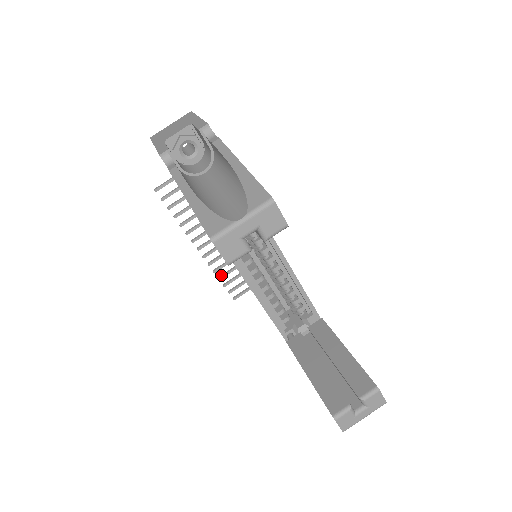
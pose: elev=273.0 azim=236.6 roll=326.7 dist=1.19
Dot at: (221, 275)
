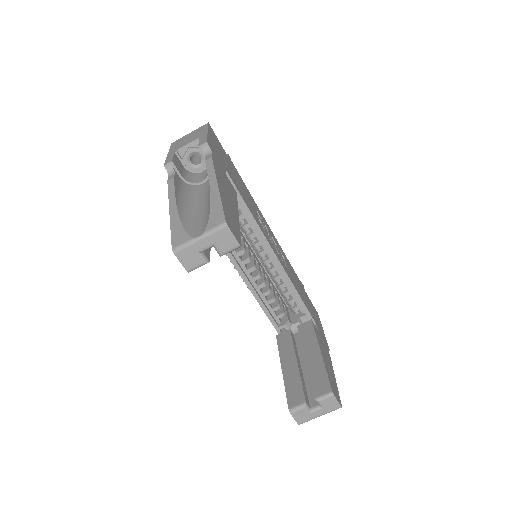
Dot at: occluded
